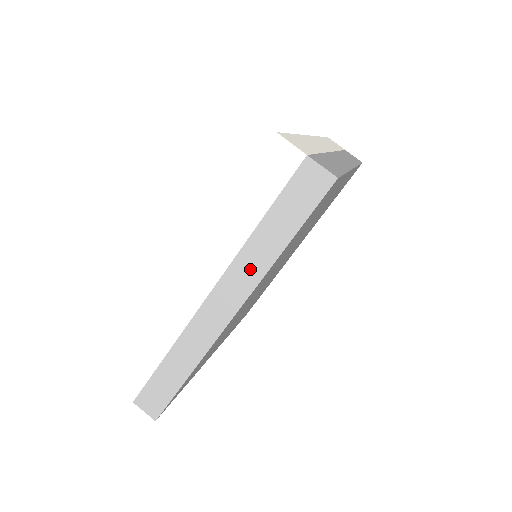
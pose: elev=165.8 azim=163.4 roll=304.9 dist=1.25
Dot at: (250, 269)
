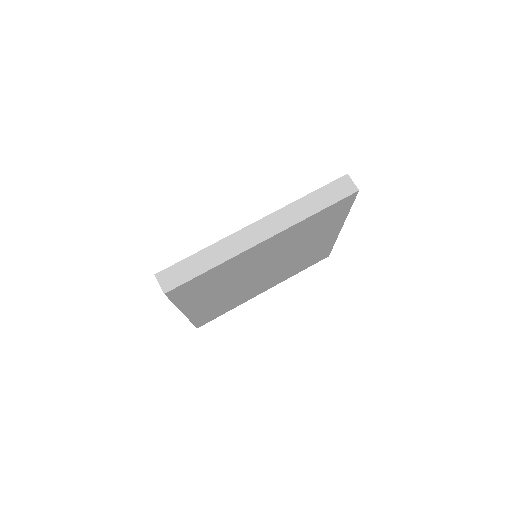
Dot at: occluded
